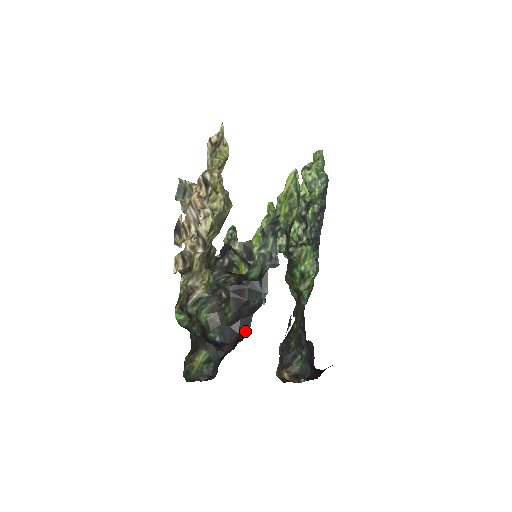
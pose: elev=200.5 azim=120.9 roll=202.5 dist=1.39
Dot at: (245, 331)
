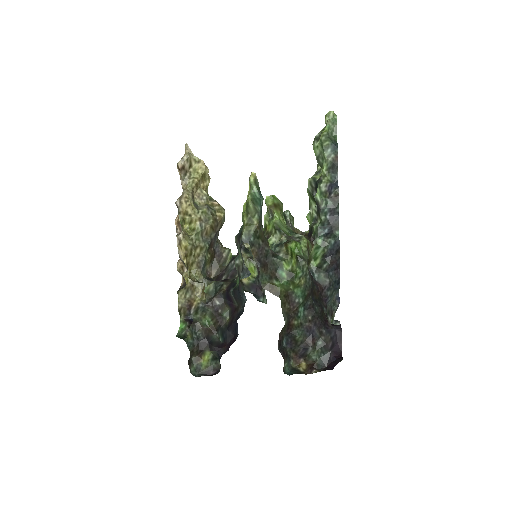
Dot at: (236, 334)
